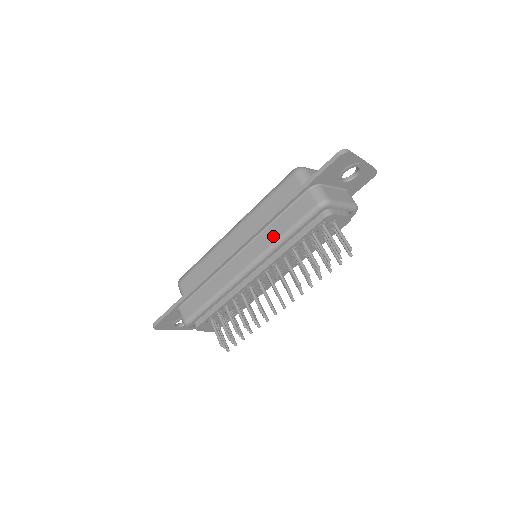
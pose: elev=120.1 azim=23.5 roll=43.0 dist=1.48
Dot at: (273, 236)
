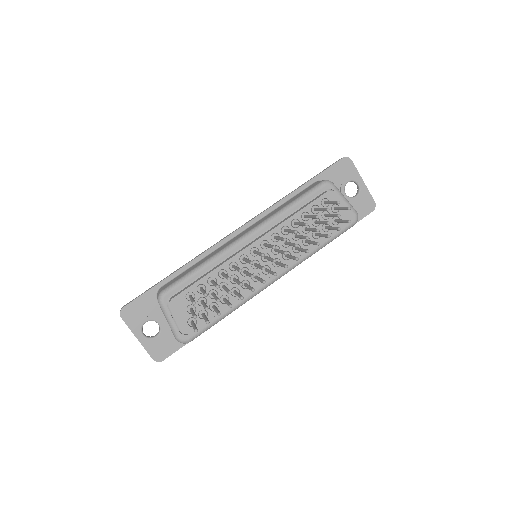
Dot at: (278, 209)
